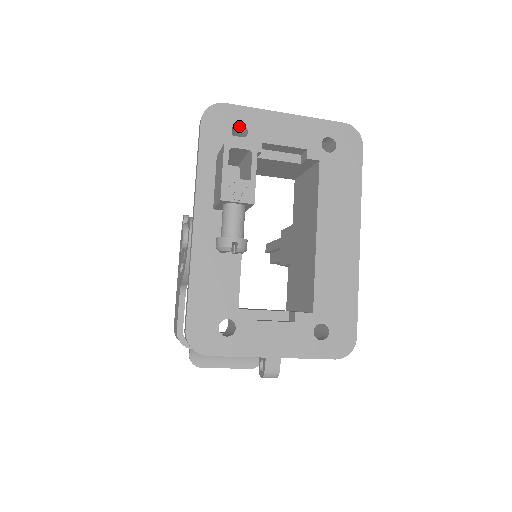
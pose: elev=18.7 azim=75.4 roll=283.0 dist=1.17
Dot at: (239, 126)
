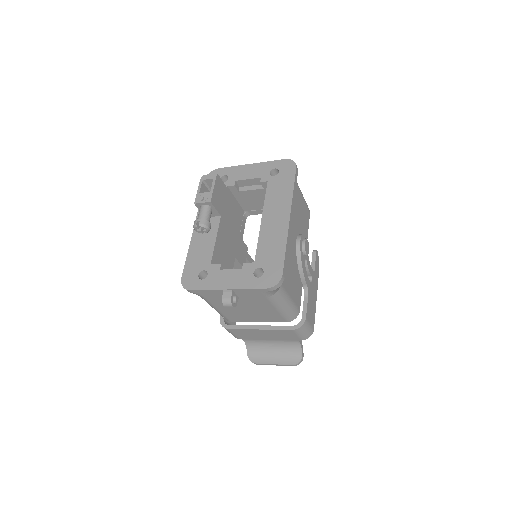
Dot at: (227, 178)
